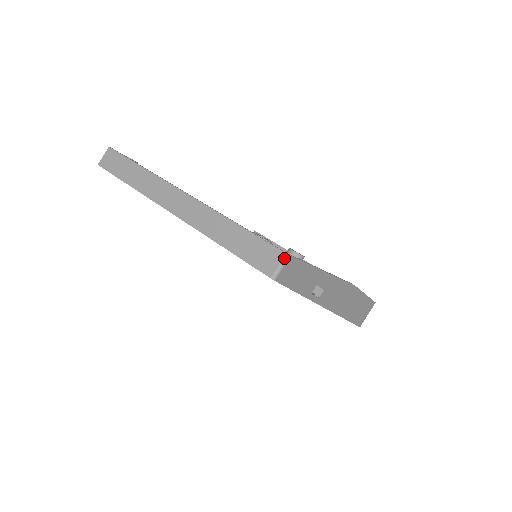
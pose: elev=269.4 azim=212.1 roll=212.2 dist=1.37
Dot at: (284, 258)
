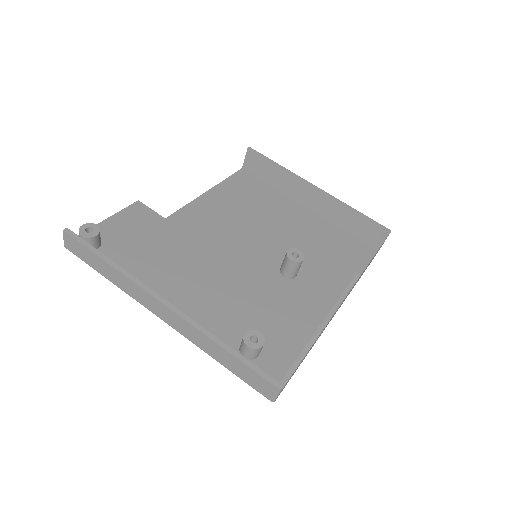
Dot at: (277, 391)
